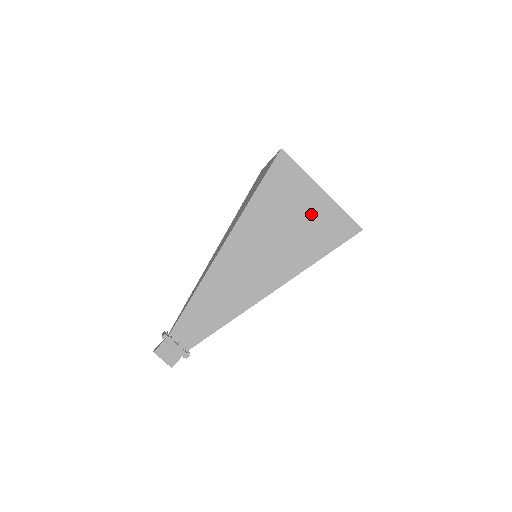
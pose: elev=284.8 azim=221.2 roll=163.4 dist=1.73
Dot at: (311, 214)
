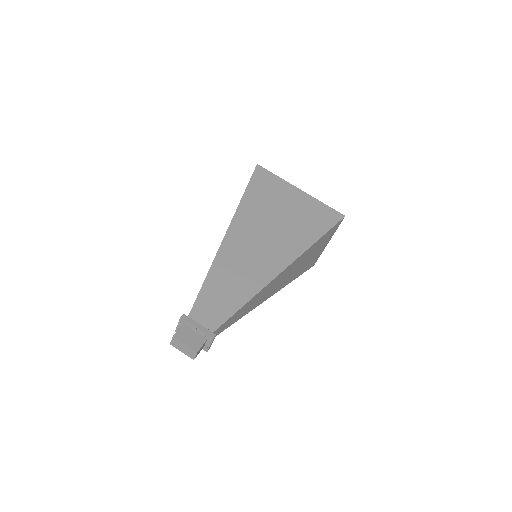
Dot at: (298, 206)
